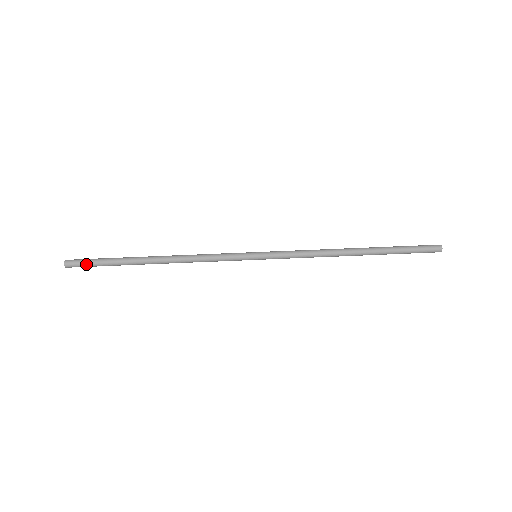
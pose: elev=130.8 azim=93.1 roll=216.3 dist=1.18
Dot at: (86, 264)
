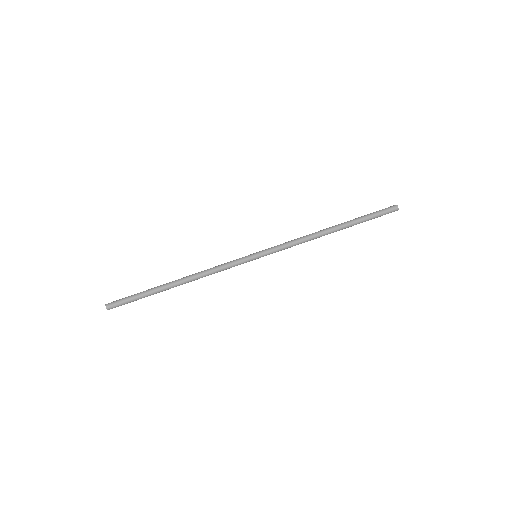
Dot at: (123, 302)
